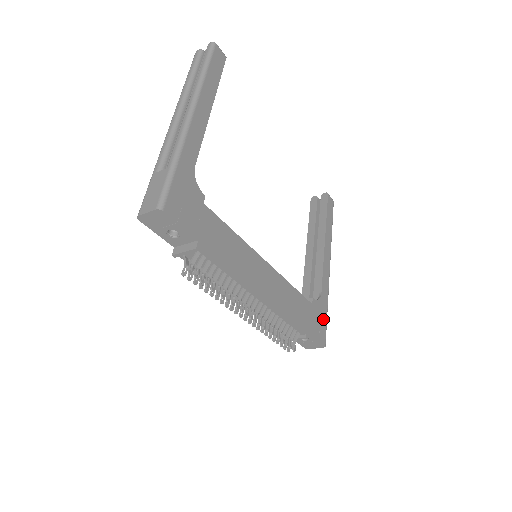
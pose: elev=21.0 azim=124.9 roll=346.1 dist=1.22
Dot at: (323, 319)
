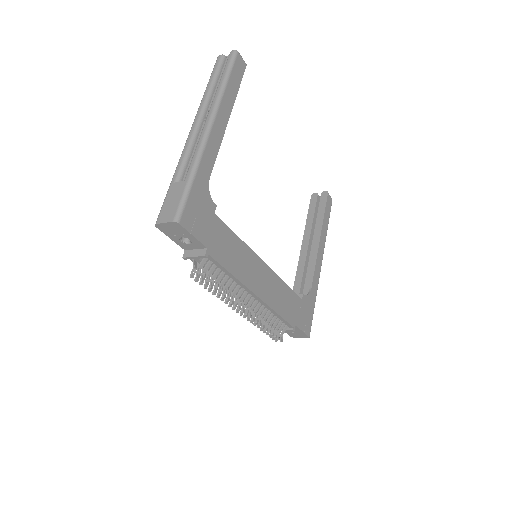
Dot at: (310, 313)
